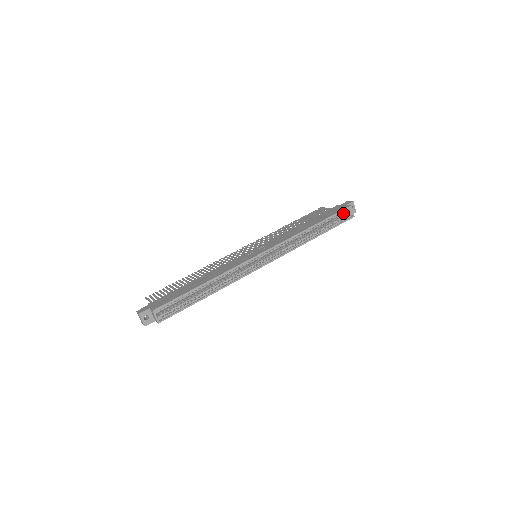
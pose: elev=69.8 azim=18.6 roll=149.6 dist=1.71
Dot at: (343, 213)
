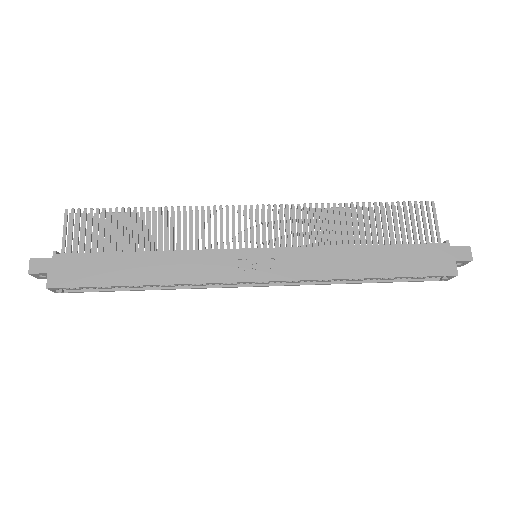
Dot at: (435, 274)
